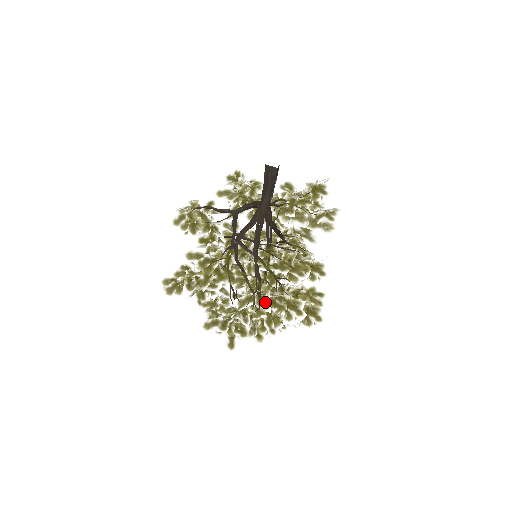
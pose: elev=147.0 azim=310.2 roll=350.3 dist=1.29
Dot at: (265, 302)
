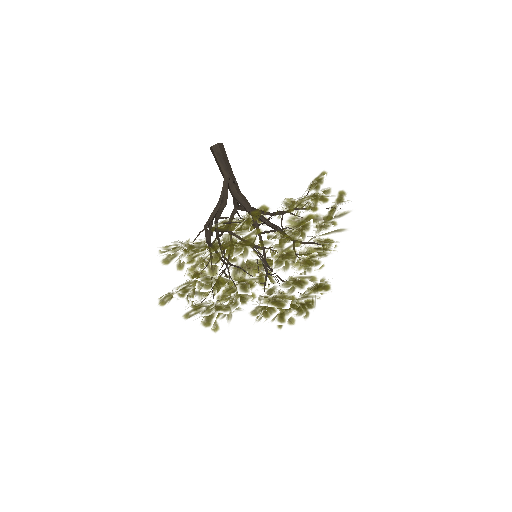
Dot at: occluded
